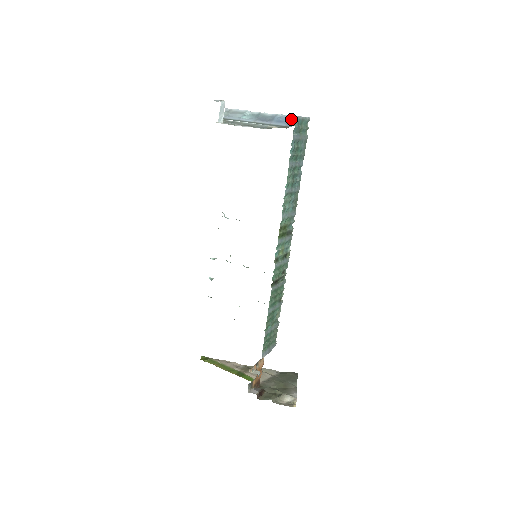
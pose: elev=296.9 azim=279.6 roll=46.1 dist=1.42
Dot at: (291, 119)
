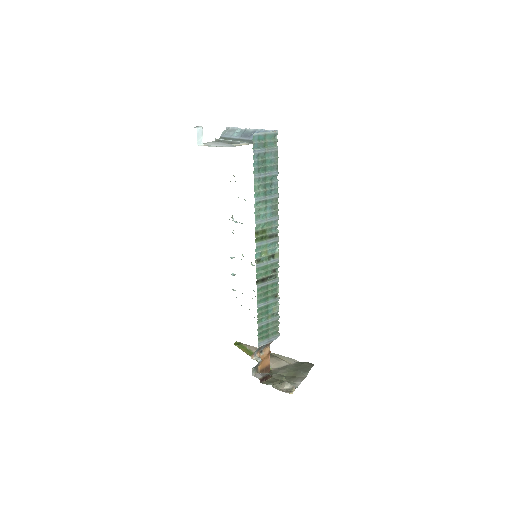
Dot at: occluded
